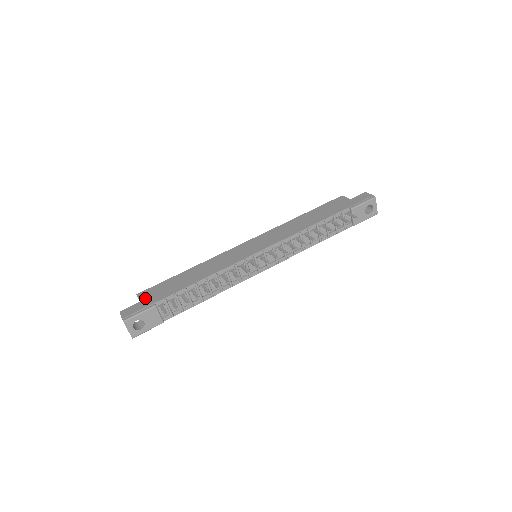
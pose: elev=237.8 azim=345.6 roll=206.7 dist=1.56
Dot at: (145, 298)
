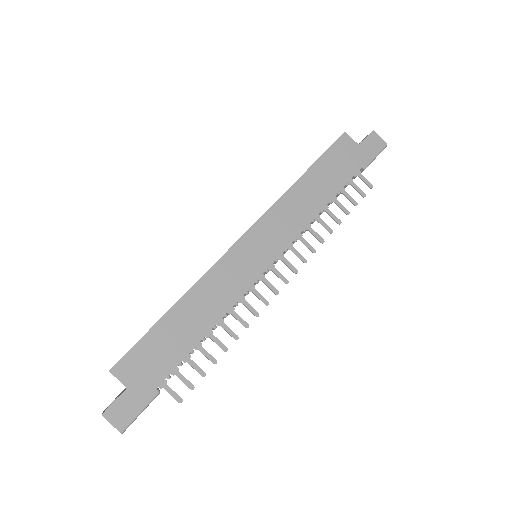
Dot at: (133, 380)
